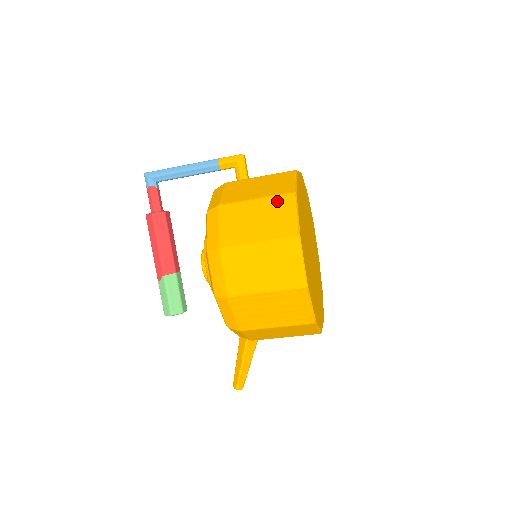
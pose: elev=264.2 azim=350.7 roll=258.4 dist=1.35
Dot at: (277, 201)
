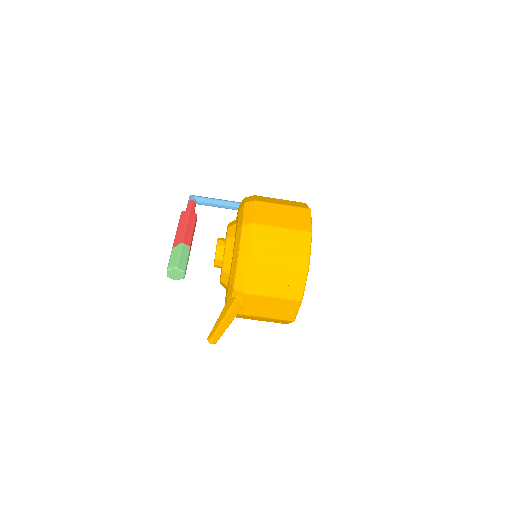
Dot at: (294, 202)
